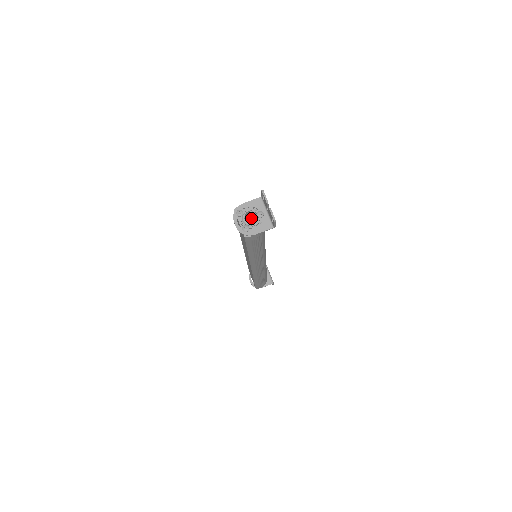
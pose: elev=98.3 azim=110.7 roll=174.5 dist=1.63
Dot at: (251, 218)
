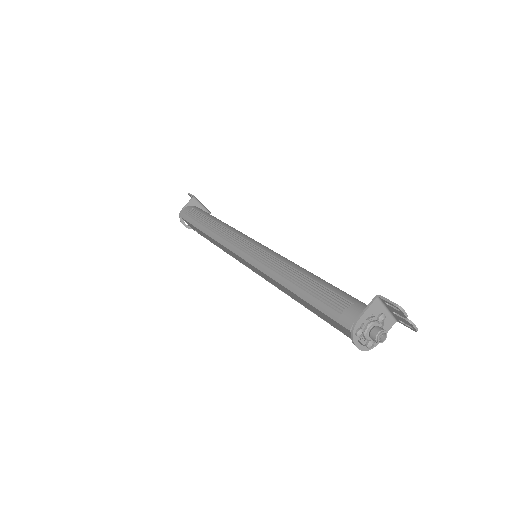
Dot at: (385, 339)
